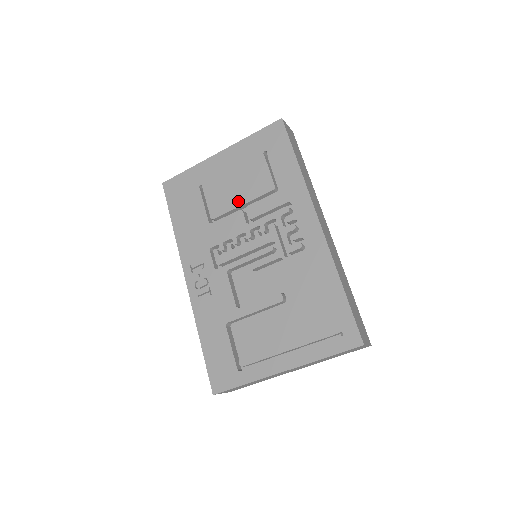
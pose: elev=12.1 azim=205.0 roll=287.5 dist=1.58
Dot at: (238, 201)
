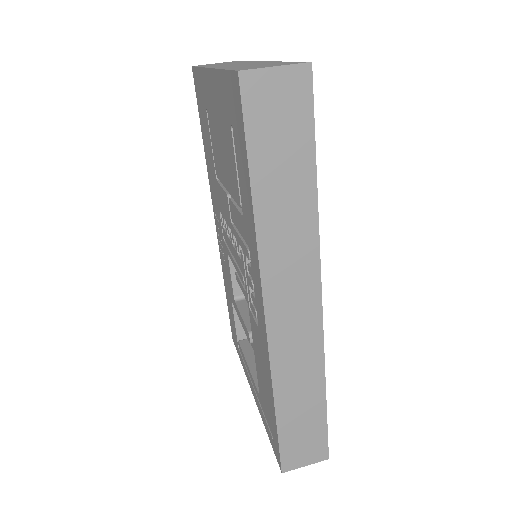
Dot at: (224, 179)
